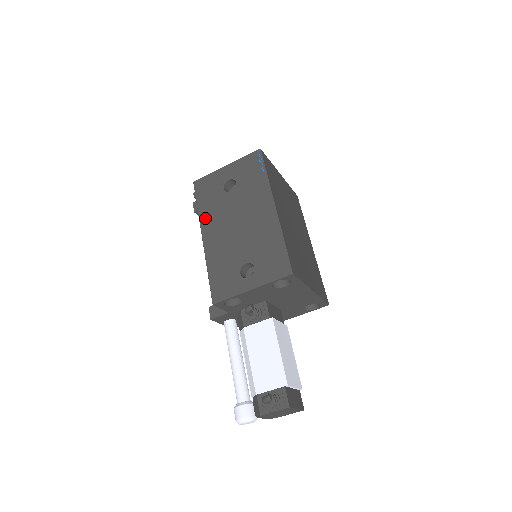
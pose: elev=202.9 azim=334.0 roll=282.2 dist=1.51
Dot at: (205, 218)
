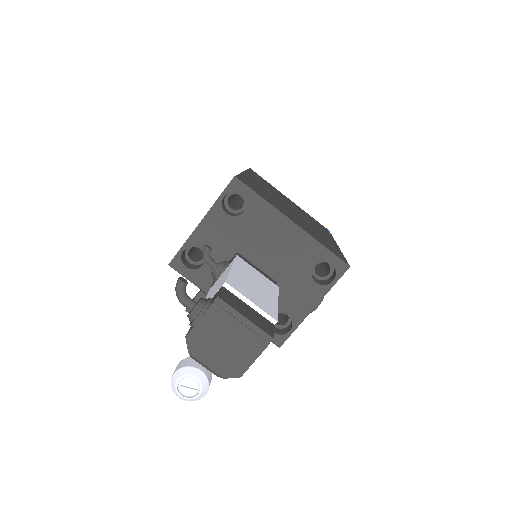
Dot at: occluded
